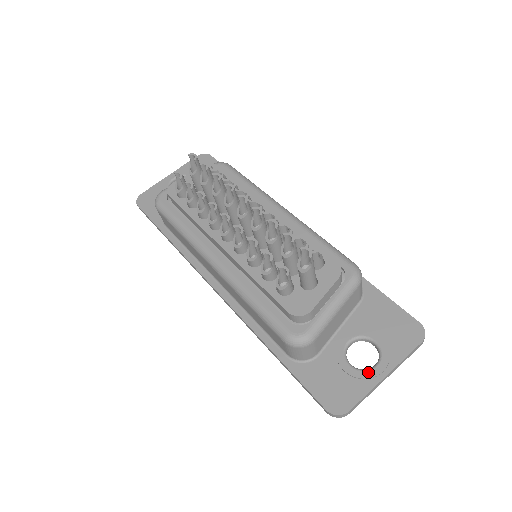
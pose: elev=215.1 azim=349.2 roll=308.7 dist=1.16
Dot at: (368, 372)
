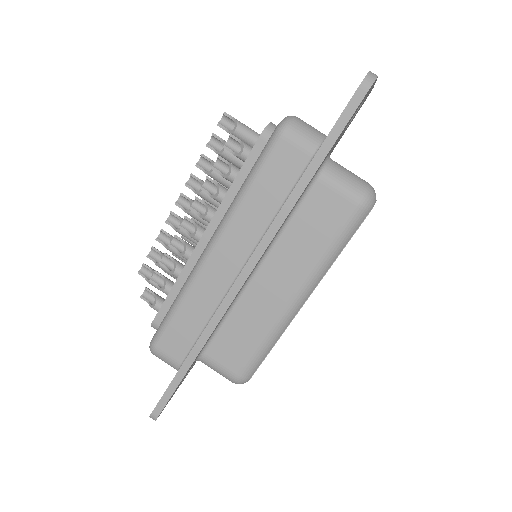
Dot at: occluded
